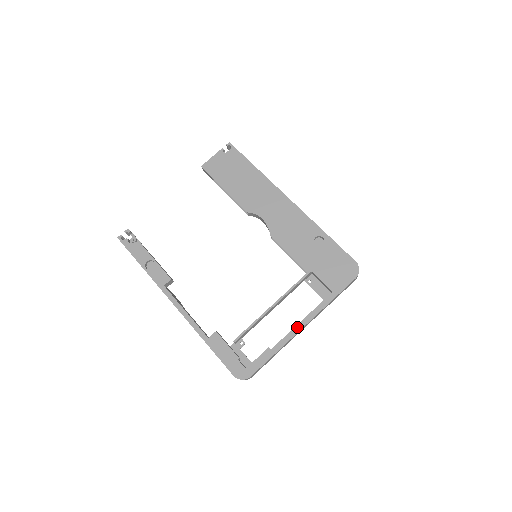
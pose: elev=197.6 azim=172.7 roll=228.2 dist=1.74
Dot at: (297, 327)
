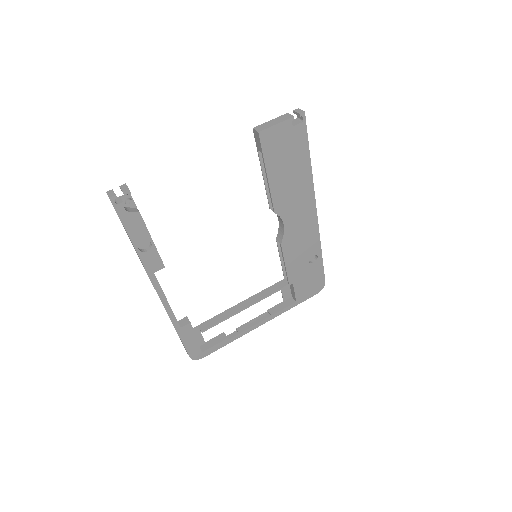
Dot at: (257, 325)
